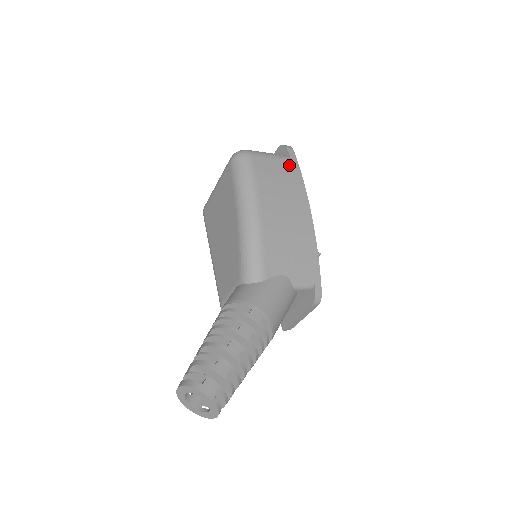
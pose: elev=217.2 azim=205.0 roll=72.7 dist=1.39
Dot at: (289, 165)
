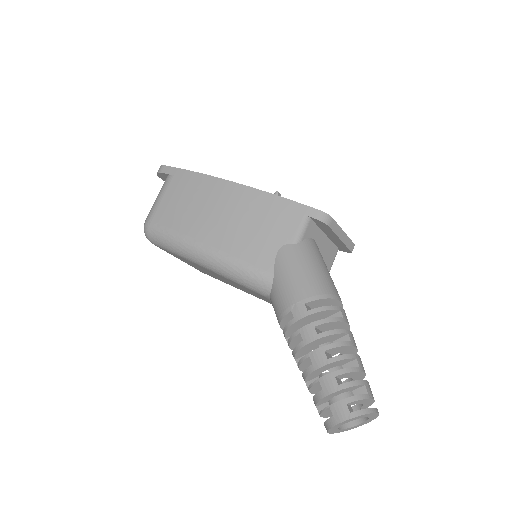
Dot at: (175, 181)
